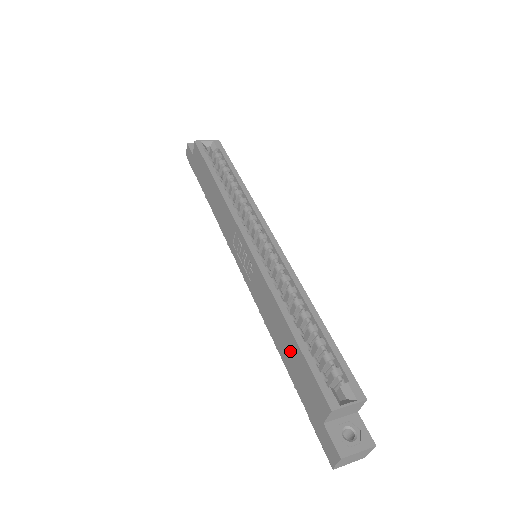
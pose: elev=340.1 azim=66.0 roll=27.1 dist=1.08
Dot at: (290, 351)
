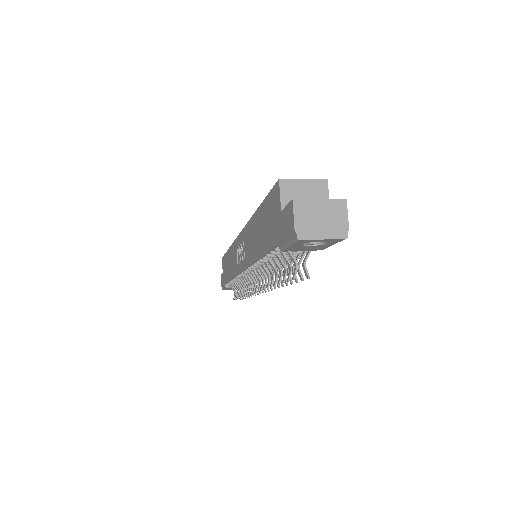
Dot at: (261, 227)
